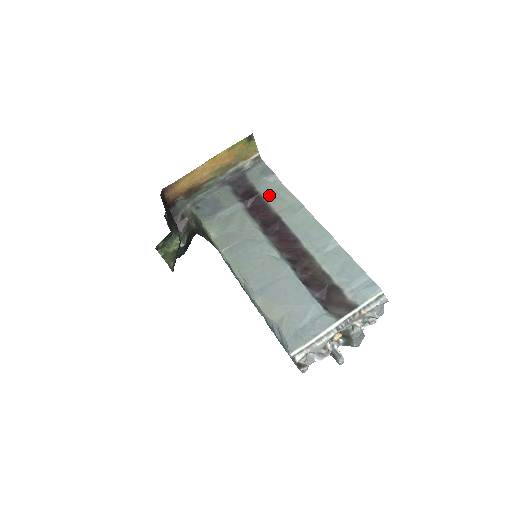
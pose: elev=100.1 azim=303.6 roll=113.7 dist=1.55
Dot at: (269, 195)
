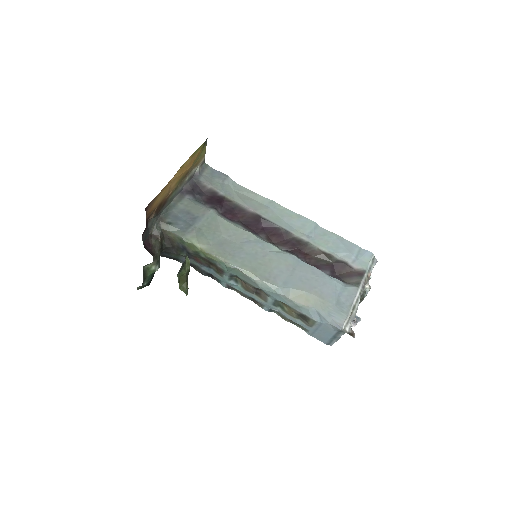
Dot at: (235, 197)
